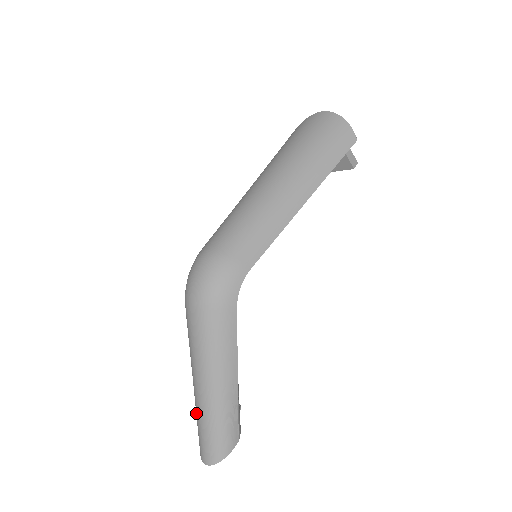
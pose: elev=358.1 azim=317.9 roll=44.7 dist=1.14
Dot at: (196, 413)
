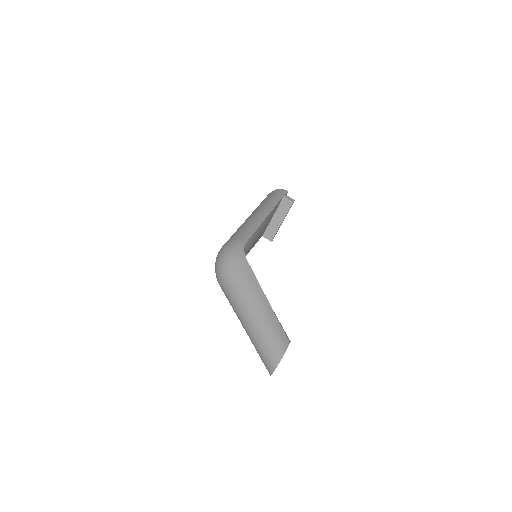
Dot at: (253, 343)
